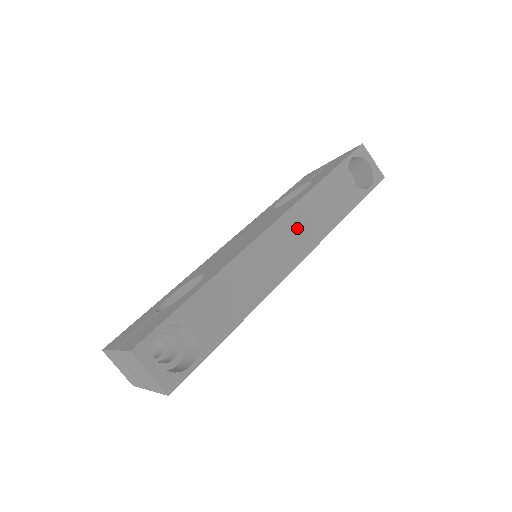
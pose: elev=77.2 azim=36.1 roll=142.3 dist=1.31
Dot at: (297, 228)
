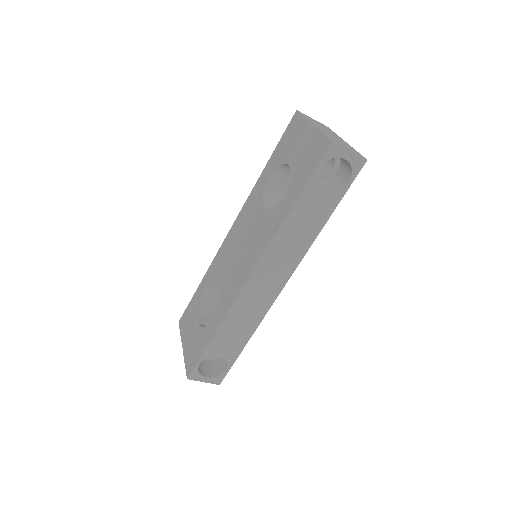
Dot at: (275, 263)
